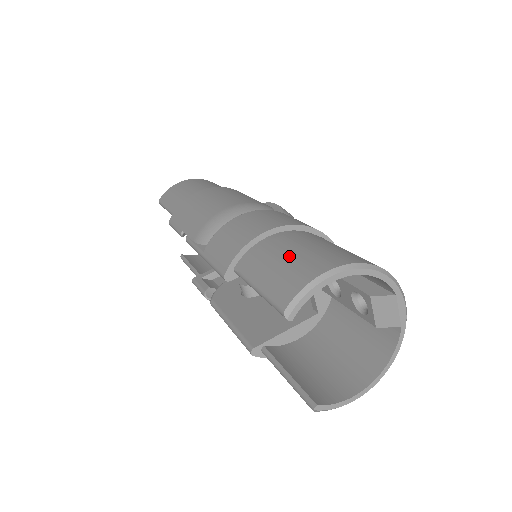
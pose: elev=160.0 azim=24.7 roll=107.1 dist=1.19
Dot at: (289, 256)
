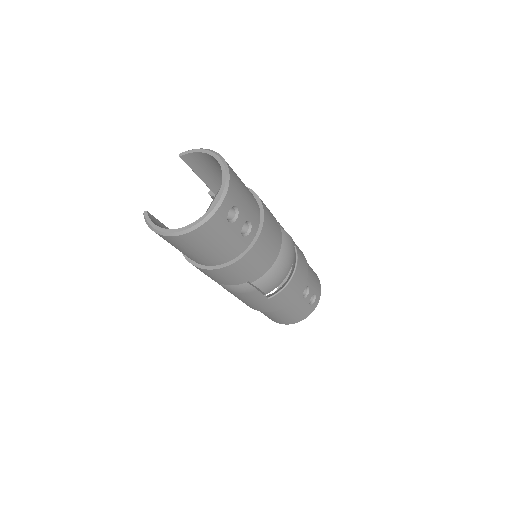
Dot at: occluded
